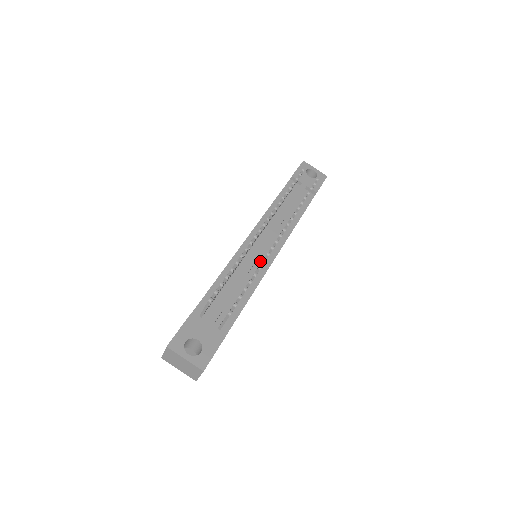
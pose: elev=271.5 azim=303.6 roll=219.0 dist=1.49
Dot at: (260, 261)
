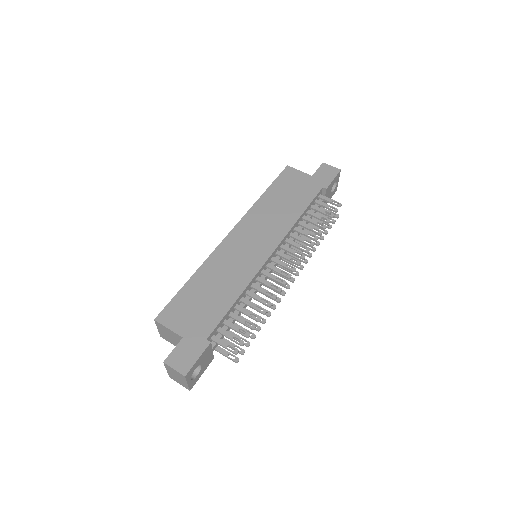
Dot at: occluded
